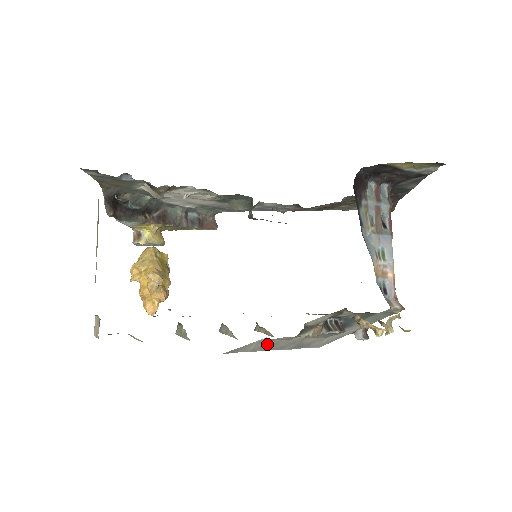
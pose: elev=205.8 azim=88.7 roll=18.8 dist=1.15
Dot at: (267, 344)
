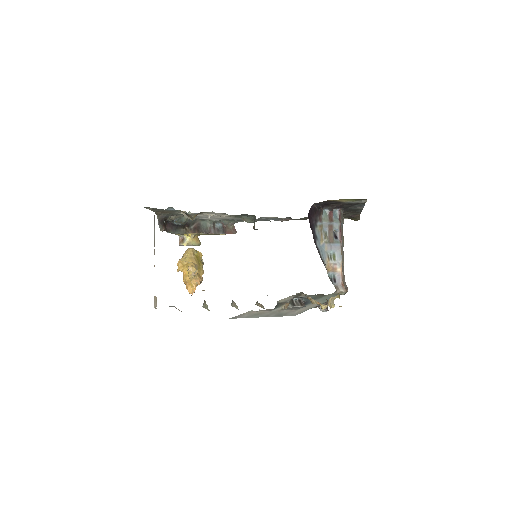
Dot at: (256, 313)
